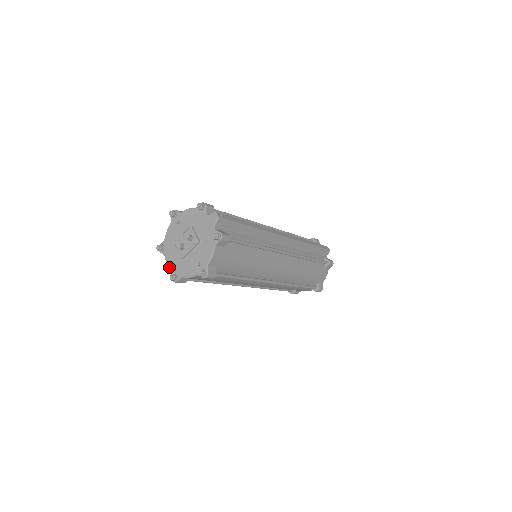
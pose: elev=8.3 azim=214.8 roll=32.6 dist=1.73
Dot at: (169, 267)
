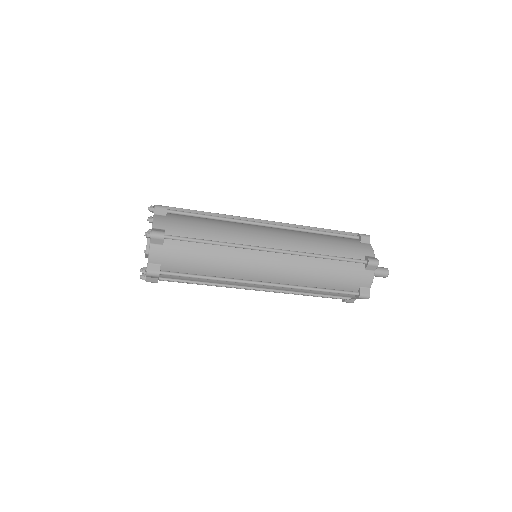
Dot at: occluded
